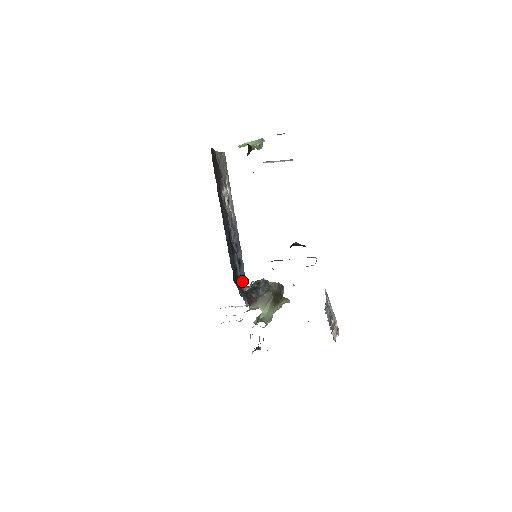
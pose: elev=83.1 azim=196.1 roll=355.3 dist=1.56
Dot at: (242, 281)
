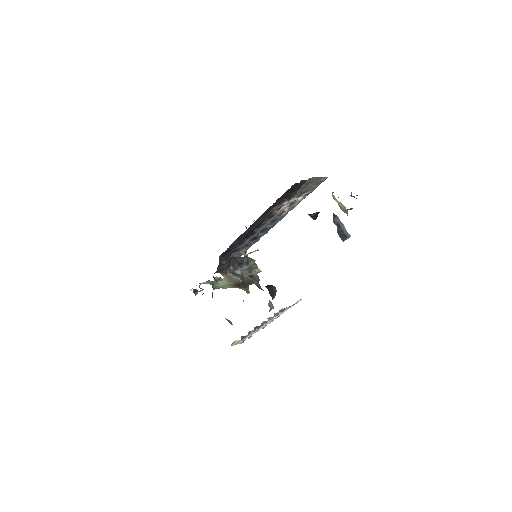
Dot at: (245, 247)
